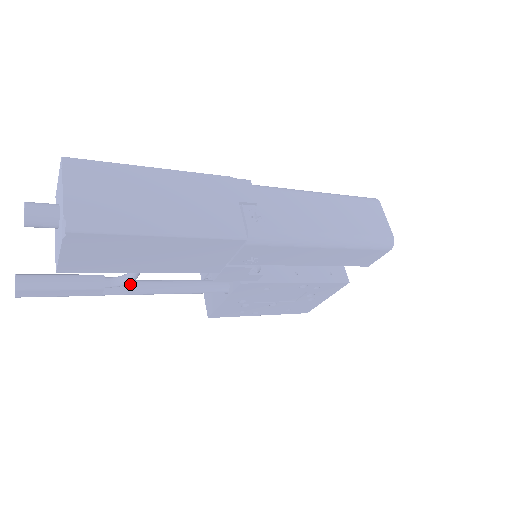
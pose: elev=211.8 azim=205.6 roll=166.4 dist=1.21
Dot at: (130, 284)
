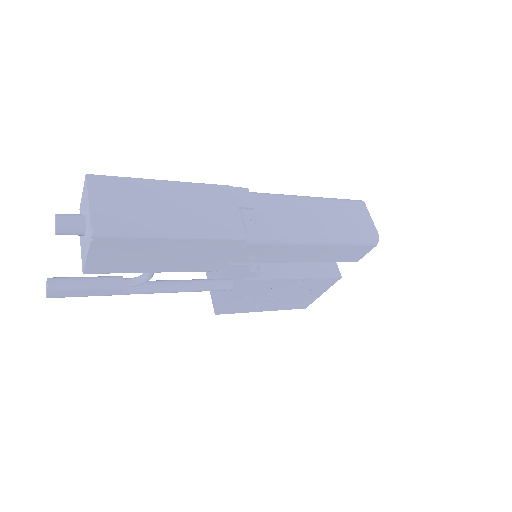
Dot at: (145, 284)
